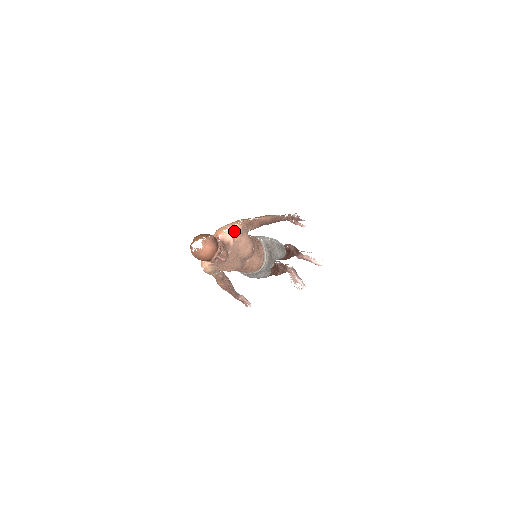
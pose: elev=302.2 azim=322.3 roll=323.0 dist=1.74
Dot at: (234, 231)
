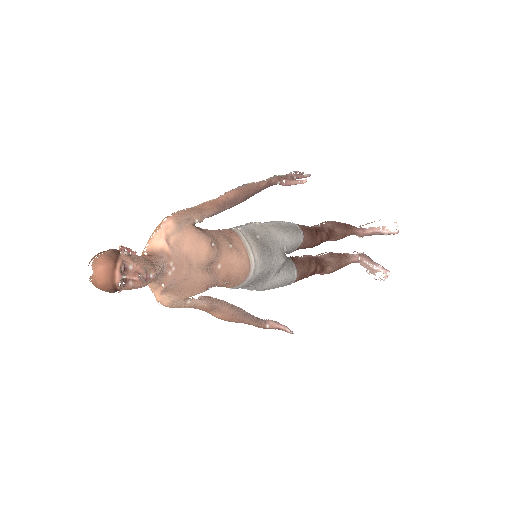
Dot at: (164, 231)
